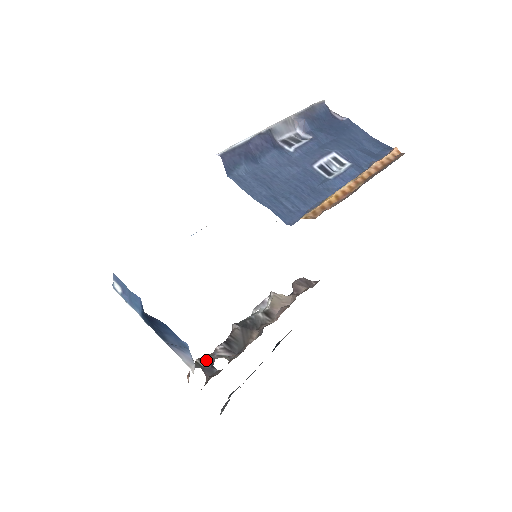
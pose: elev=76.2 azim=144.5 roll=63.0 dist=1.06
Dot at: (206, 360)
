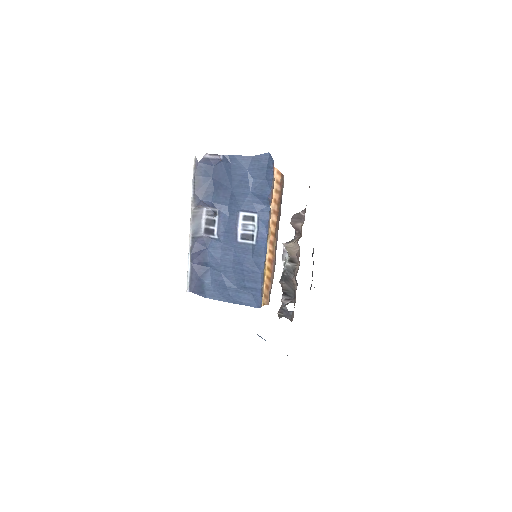
Dot at: (282, 311)
